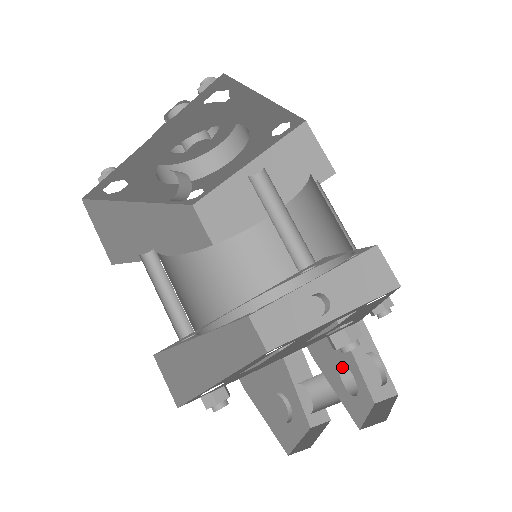
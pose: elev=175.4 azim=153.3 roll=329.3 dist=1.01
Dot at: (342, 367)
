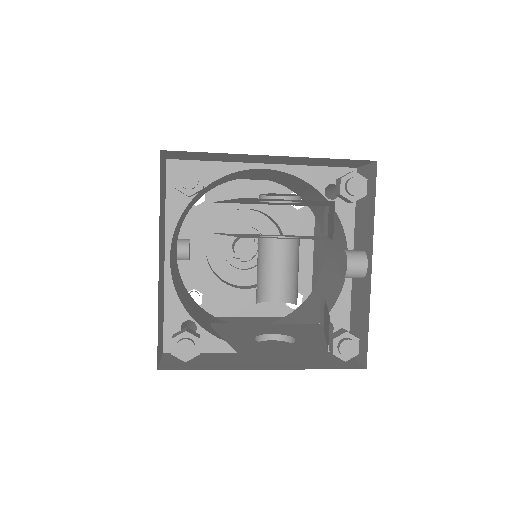
Dot at: (290, 242)
